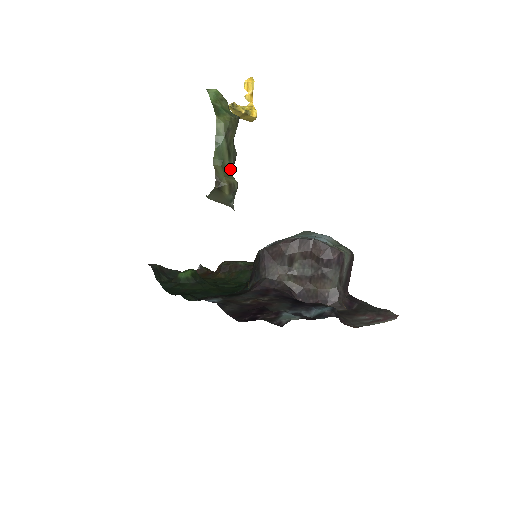
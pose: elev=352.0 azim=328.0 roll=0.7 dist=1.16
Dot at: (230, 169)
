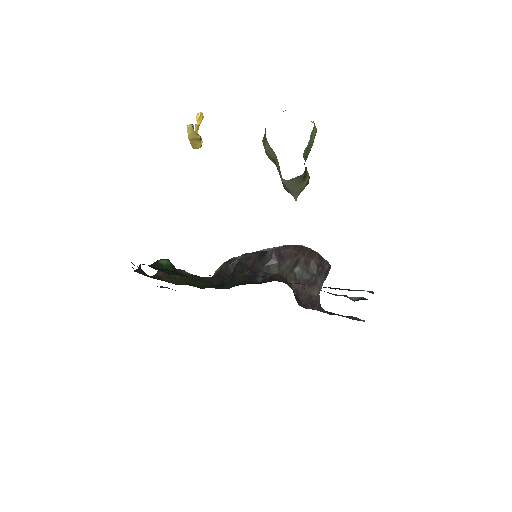
Dot at: occluded
